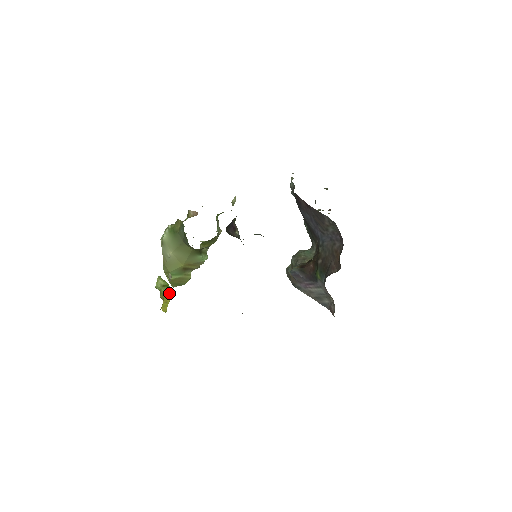
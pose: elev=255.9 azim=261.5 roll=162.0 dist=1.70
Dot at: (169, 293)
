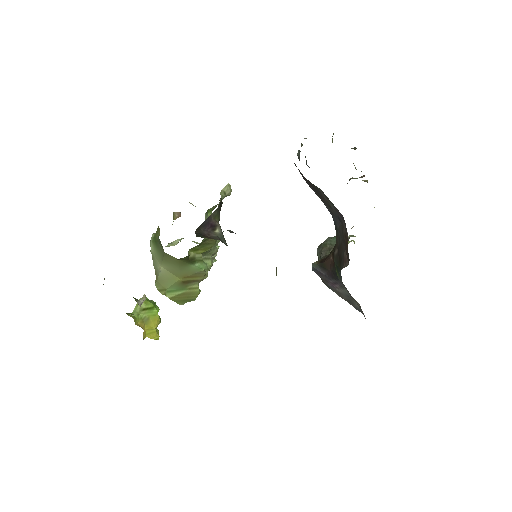
Dot at: (153, 317)
